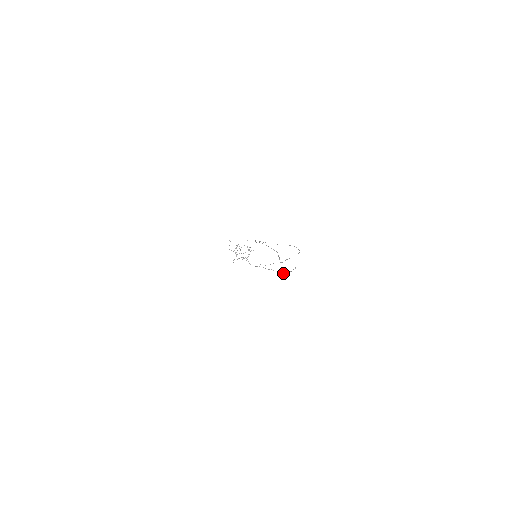
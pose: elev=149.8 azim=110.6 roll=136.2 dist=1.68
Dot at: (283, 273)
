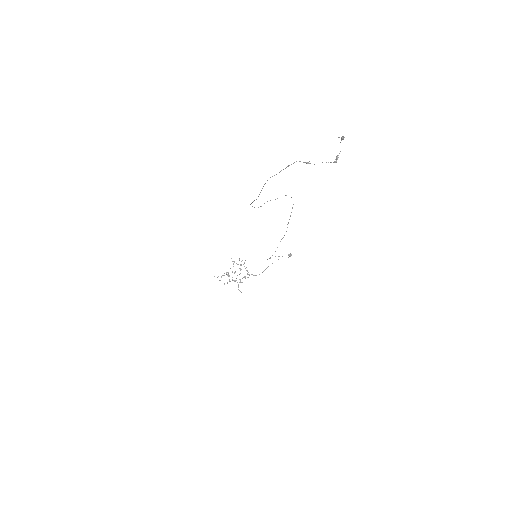
Dot at: (291, 255)
